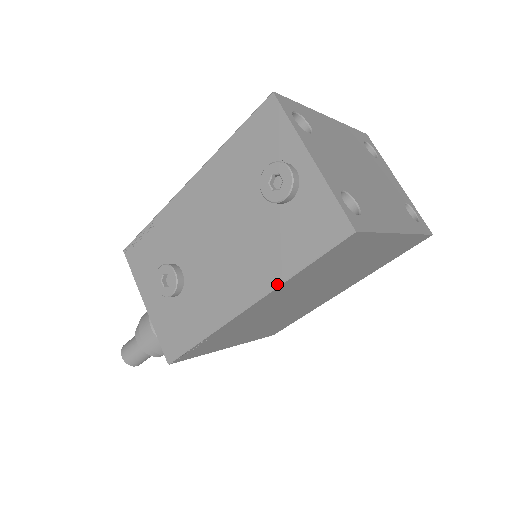
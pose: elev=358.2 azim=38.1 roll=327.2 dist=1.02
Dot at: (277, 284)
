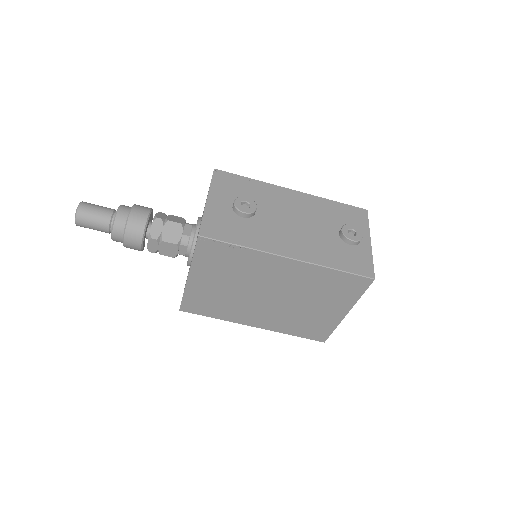
Dot at: (319, 264)
